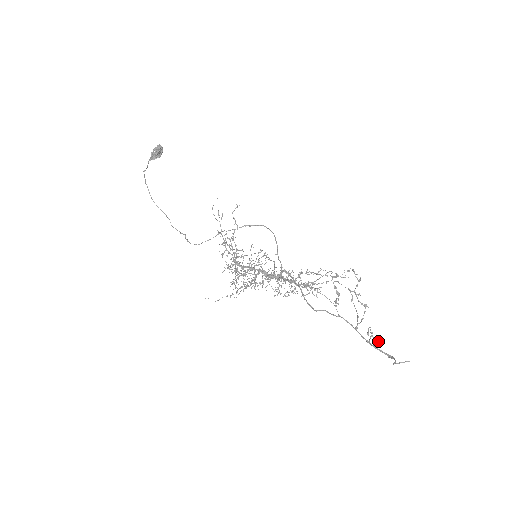
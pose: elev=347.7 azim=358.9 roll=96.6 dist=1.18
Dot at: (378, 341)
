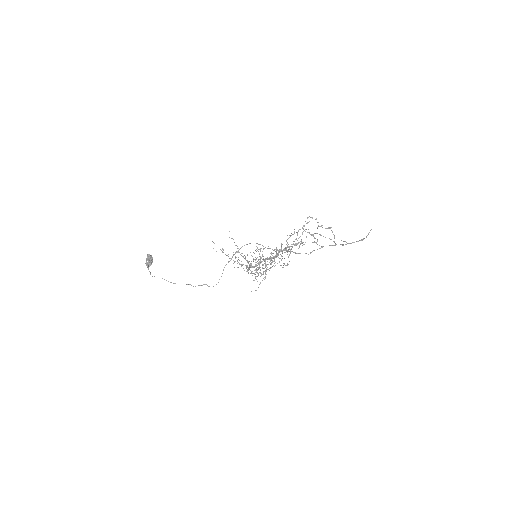
Dot at: occluded
